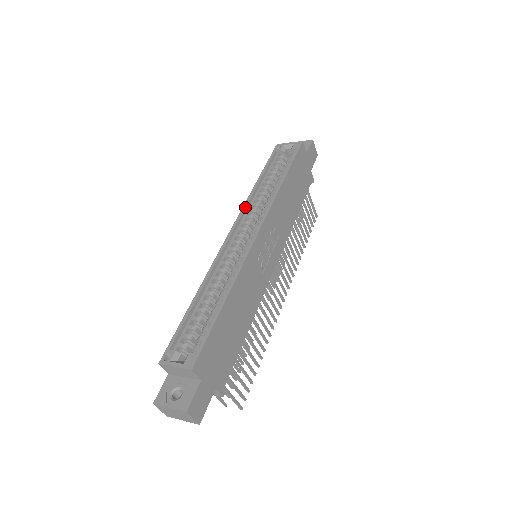
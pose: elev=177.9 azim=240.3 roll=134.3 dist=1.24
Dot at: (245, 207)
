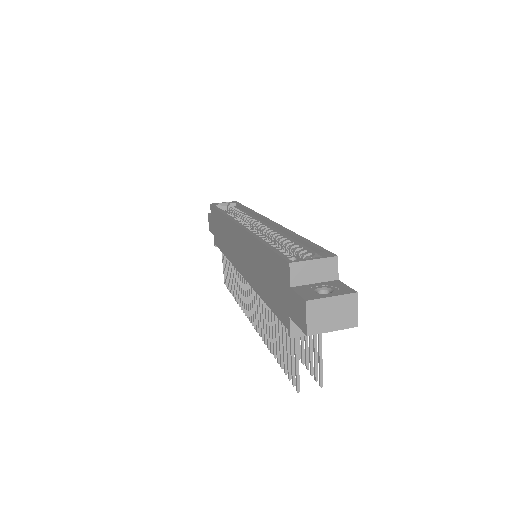
Dot at: (231, 217)
